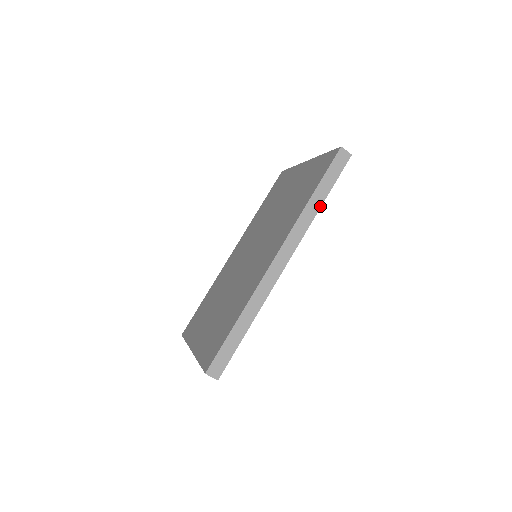
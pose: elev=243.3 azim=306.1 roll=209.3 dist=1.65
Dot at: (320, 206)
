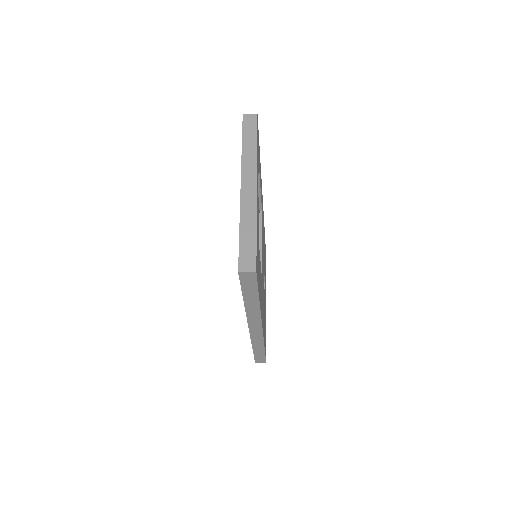
Dot at: (258, 304)
